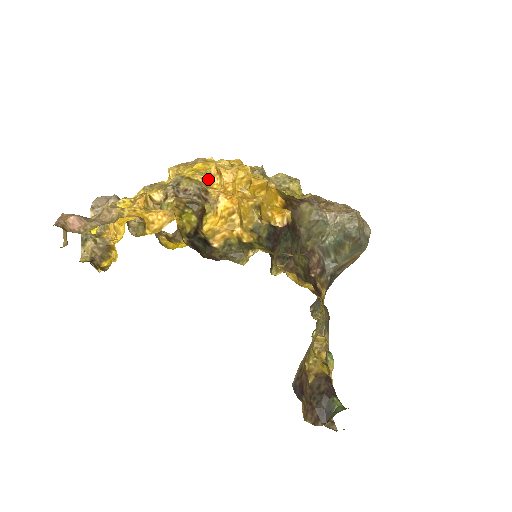
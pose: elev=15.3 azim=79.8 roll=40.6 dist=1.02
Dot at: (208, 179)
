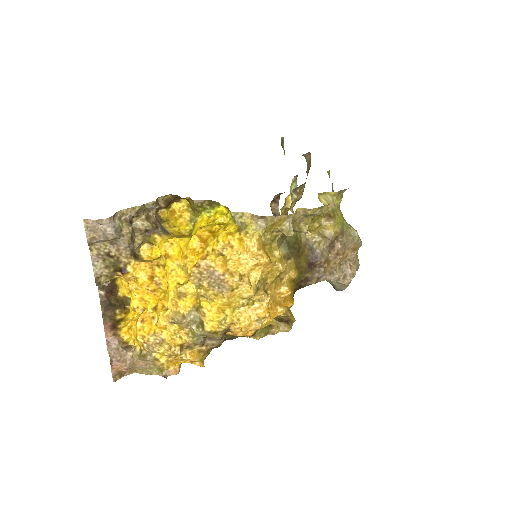
Dot at: (231, 324)
